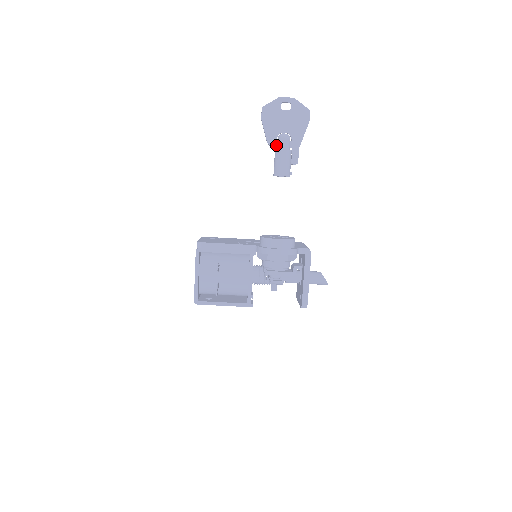
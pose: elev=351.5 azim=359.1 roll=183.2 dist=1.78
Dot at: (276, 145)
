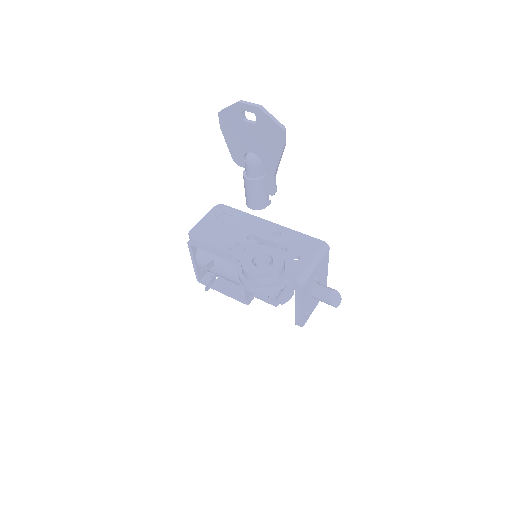
Dot at: (244, 166)
